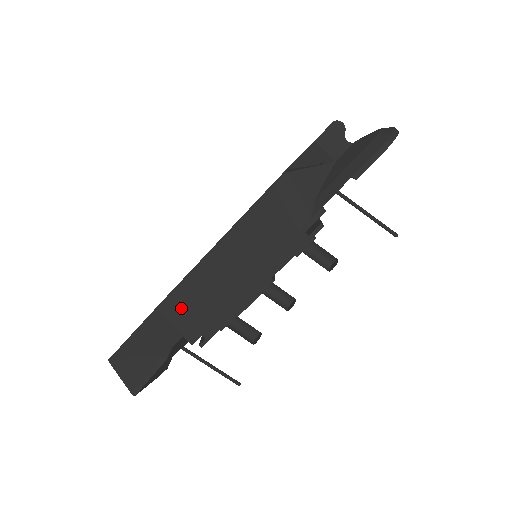
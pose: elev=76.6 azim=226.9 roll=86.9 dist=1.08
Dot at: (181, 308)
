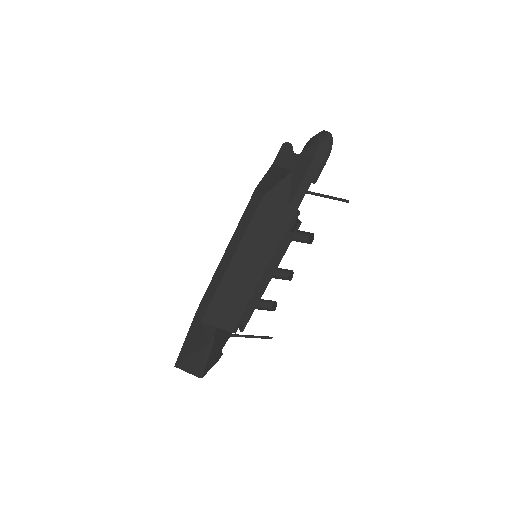
Dot at: (218, 314)
